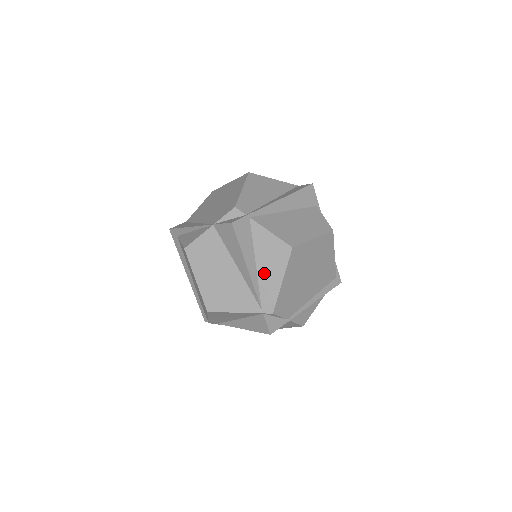
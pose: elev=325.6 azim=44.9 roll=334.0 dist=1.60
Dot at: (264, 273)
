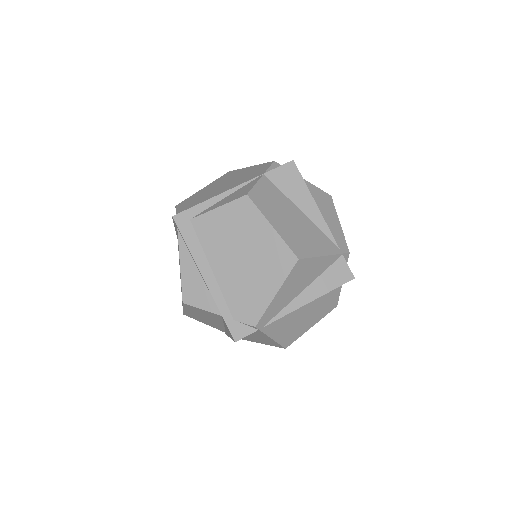
Dot at: (324, 217)
